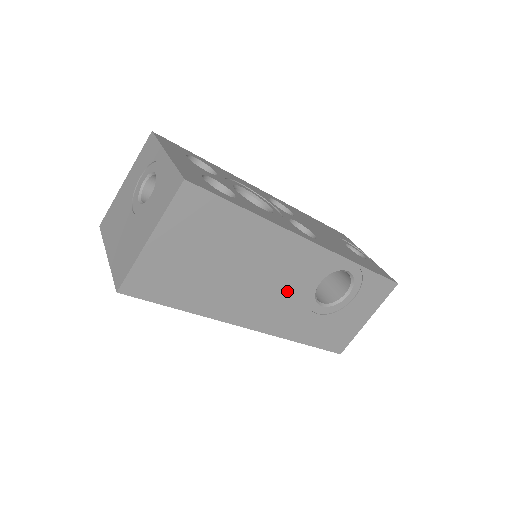
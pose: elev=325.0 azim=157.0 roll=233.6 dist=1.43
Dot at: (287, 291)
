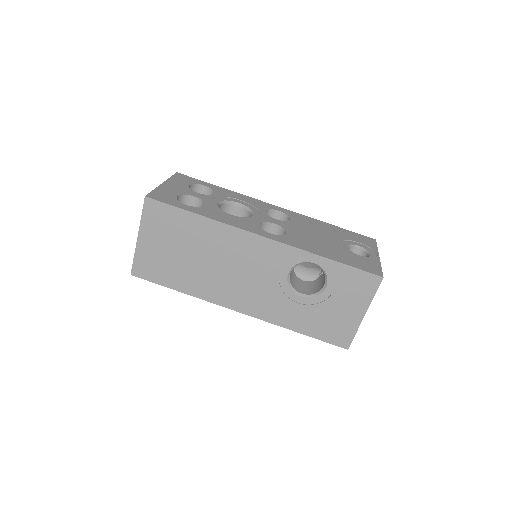
Dot at: (258, 280)
